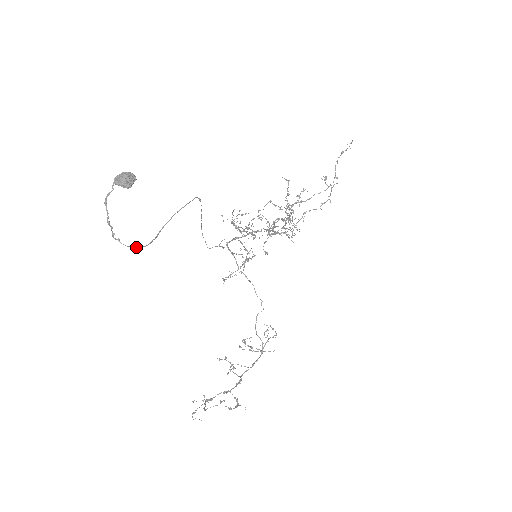
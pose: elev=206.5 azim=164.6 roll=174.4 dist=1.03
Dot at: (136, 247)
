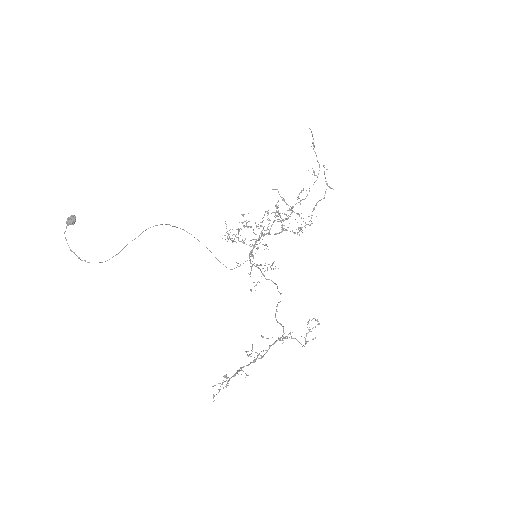
Dot at: (99, 262)
